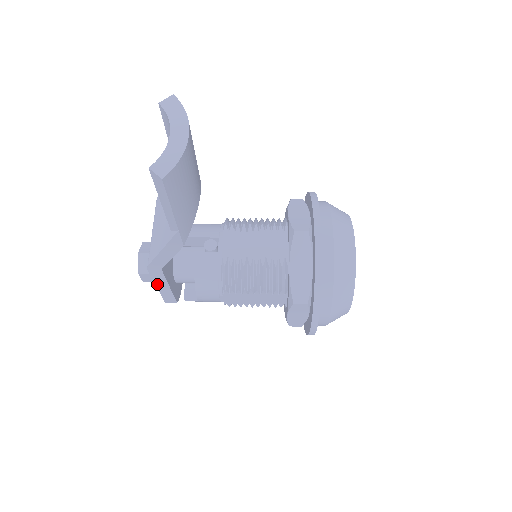
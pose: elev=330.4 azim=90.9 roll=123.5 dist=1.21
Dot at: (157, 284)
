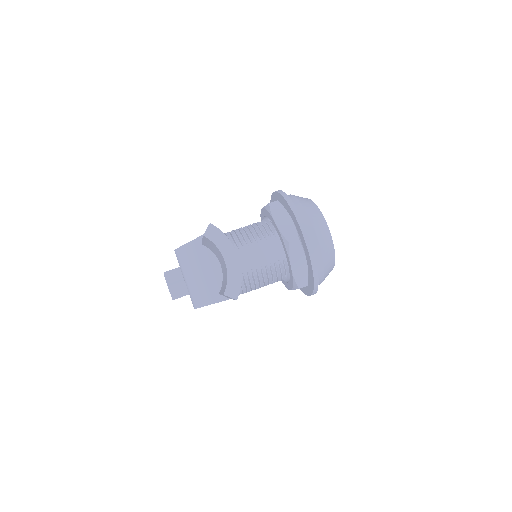
Dot at: occluded
